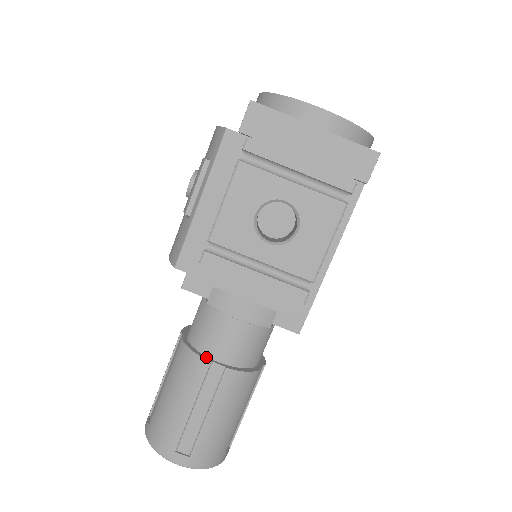
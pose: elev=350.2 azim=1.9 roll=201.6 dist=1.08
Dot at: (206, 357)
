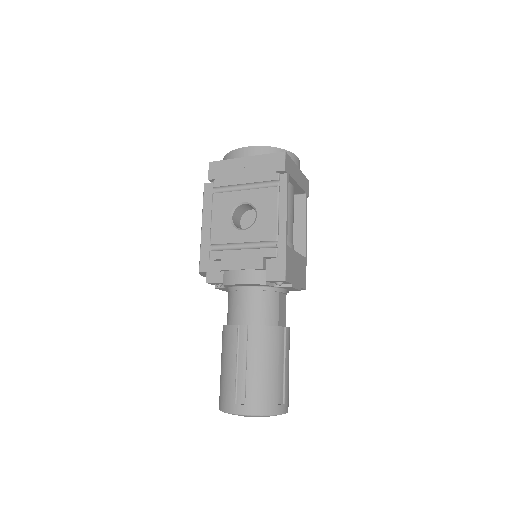
Dot at: (235, 325)
